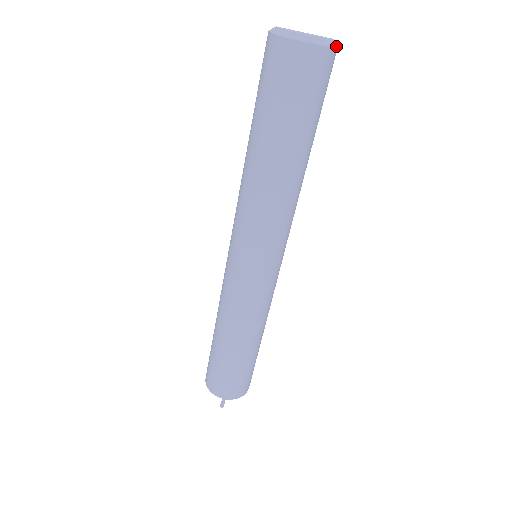
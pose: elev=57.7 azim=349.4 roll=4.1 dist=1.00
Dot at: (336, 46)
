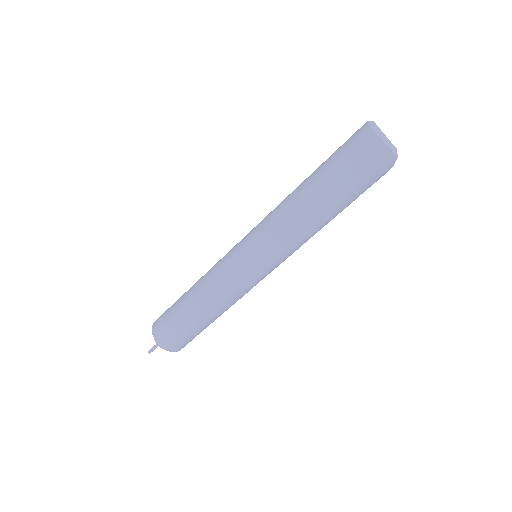
Dot at: (394, 152)
